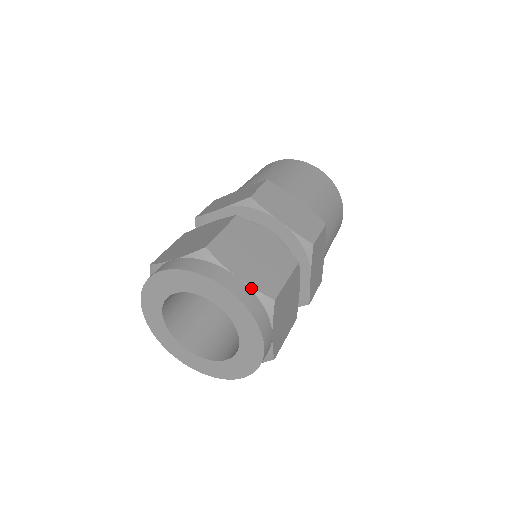
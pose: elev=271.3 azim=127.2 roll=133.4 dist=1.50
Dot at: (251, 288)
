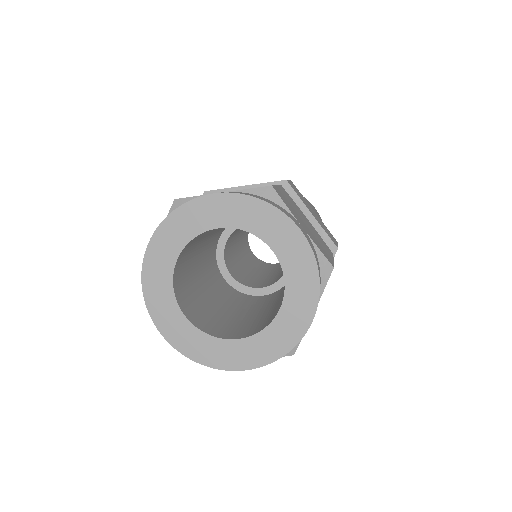
Dot at: (314, 244)
